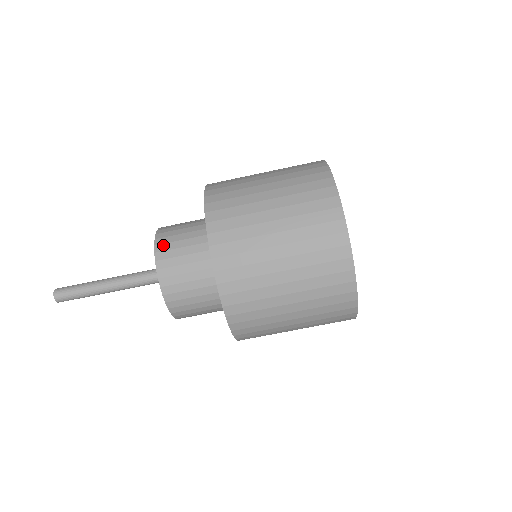
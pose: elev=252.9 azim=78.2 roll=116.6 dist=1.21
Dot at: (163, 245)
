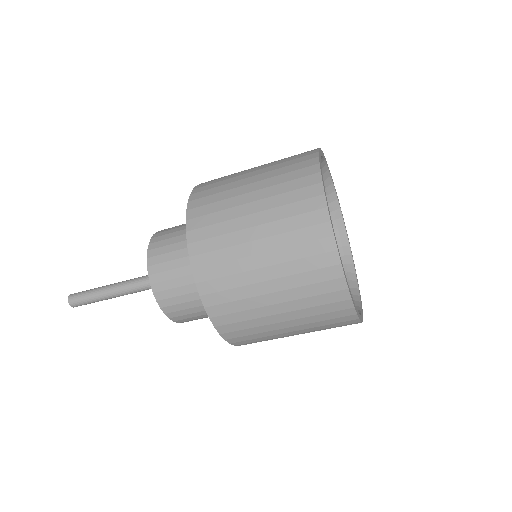
Dot at: (158, 237)
